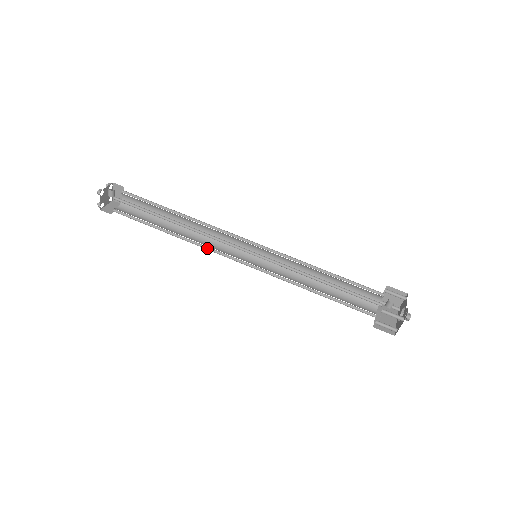
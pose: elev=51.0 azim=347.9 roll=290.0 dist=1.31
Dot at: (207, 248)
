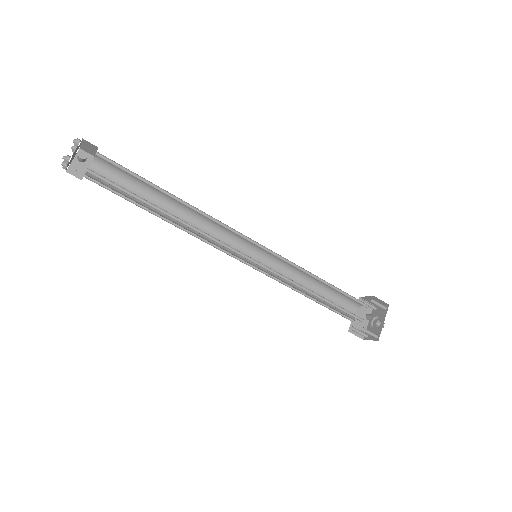
Dot at: (203, 238)
